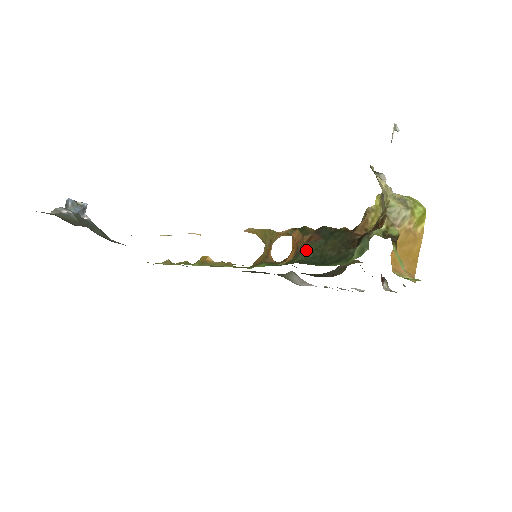
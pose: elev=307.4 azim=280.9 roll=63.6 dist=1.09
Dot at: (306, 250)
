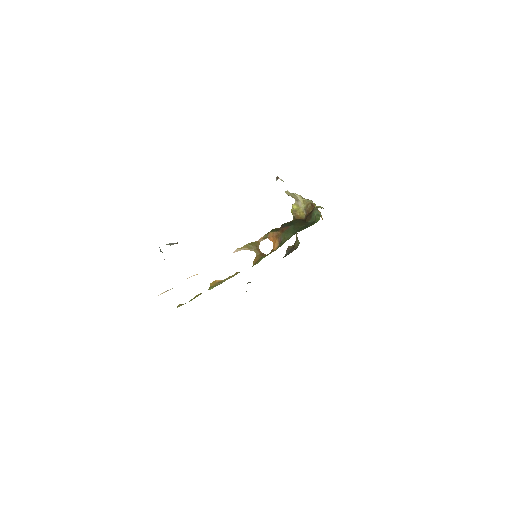
Dot at: (289, 232)
